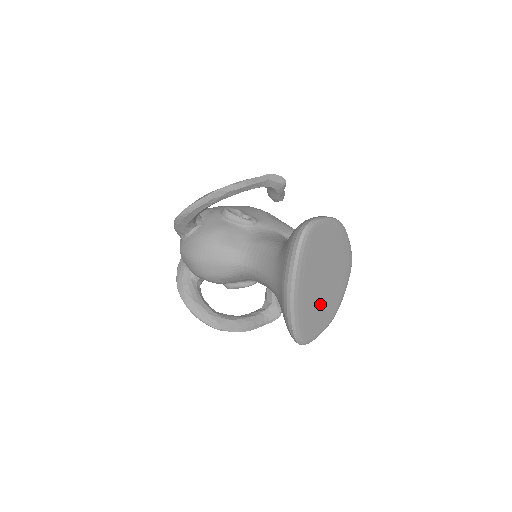
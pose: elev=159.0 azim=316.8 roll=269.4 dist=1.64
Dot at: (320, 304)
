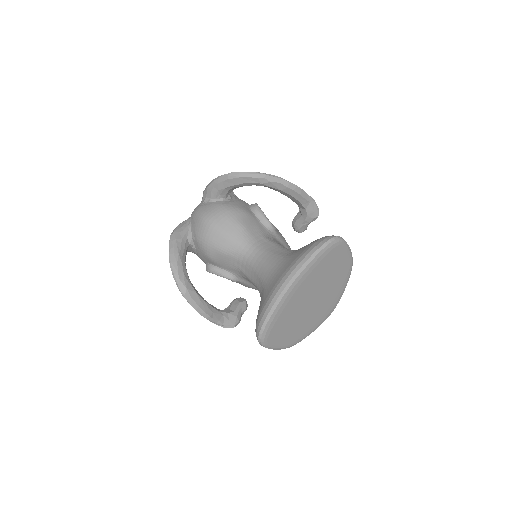
Dot at: (296, 318)
